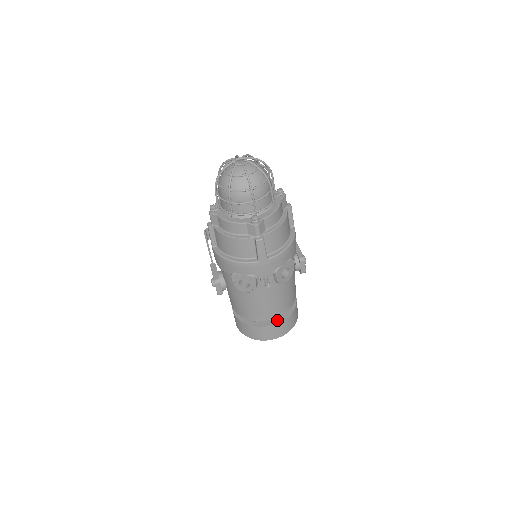
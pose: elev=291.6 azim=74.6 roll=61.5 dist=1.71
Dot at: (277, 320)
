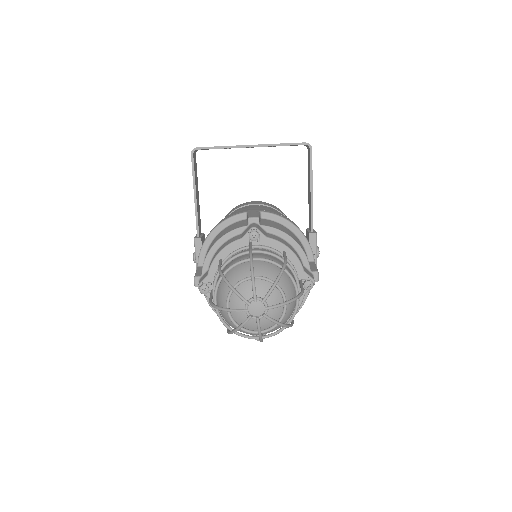
Dot at: occluded
